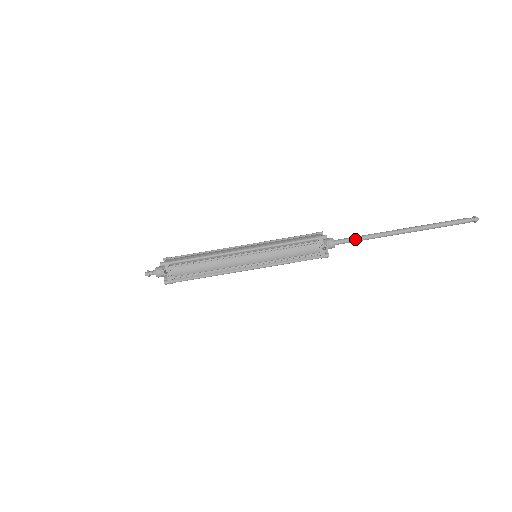
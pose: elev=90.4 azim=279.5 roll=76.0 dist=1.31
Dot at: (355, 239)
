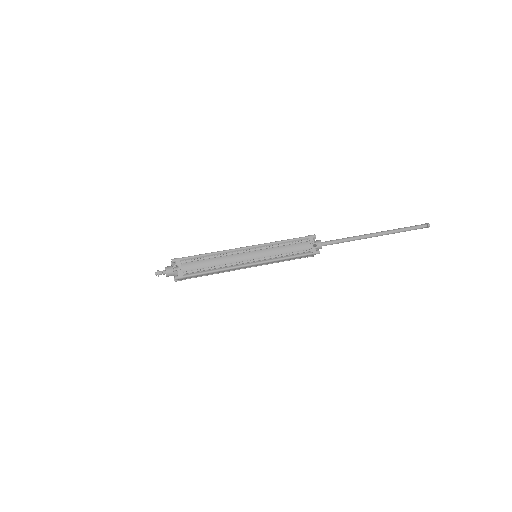
Dot at: (338, 240)
